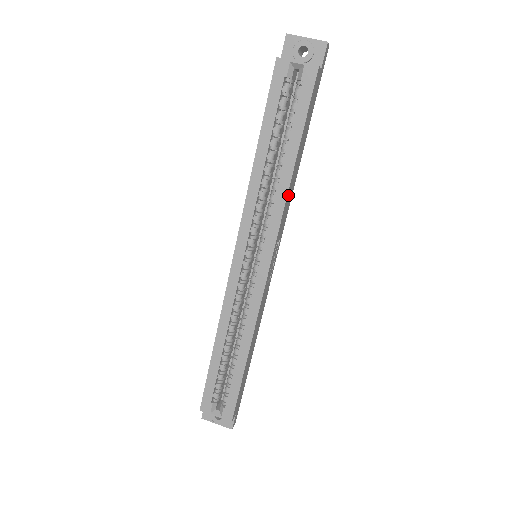
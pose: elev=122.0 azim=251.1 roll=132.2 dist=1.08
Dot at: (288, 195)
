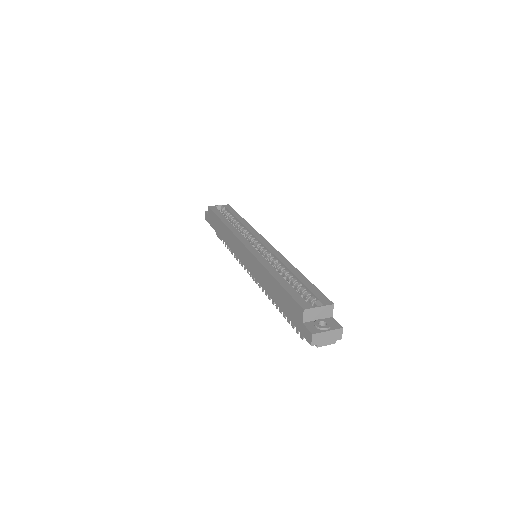
Dot at: occluded
